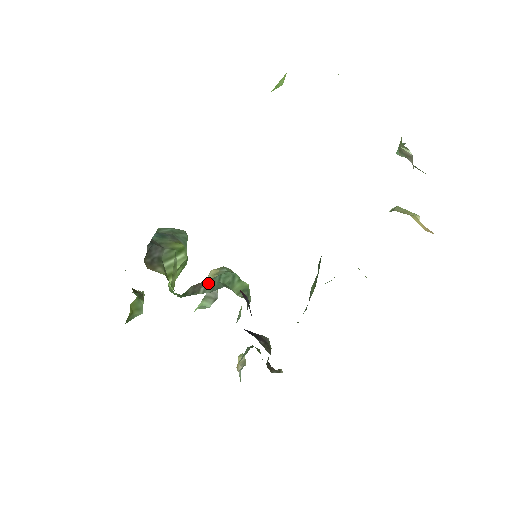
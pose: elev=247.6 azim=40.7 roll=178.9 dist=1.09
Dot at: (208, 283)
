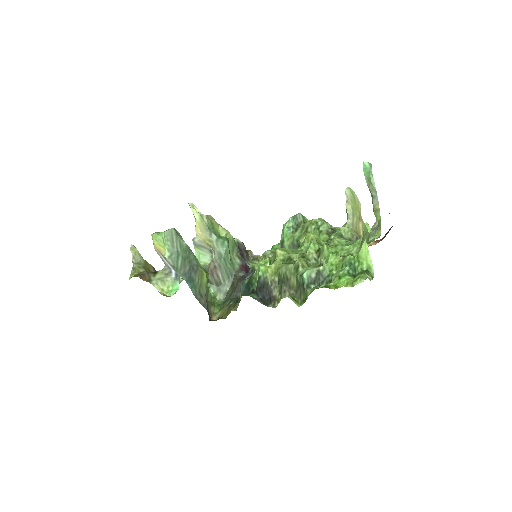
Dot at: (221, 271)
